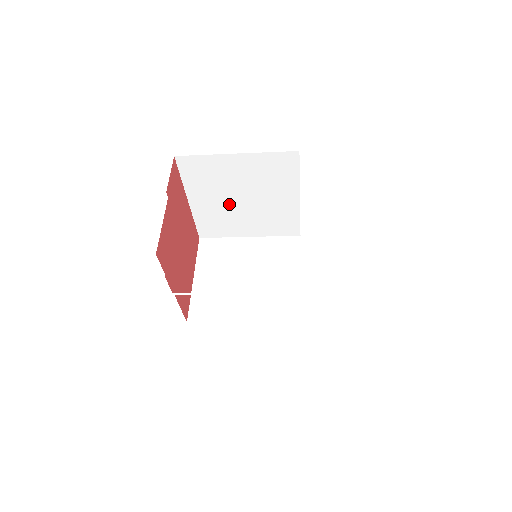
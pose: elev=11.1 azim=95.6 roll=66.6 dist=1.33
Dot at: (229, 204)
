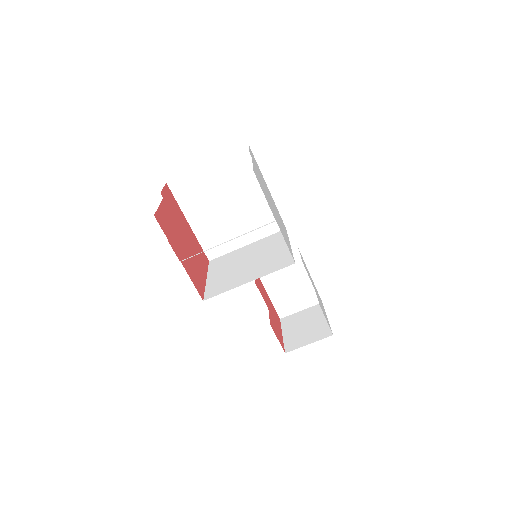
Dot at: (219, 215)
